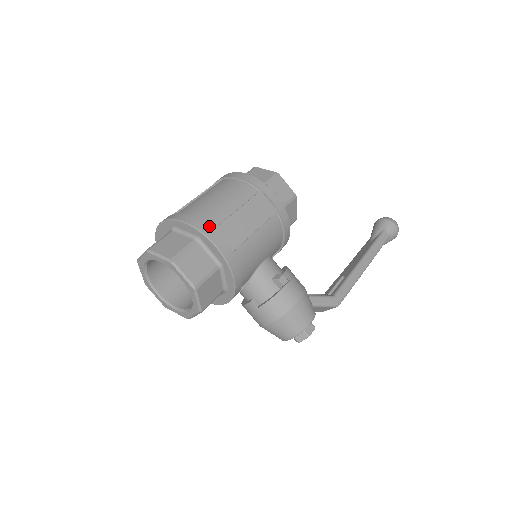
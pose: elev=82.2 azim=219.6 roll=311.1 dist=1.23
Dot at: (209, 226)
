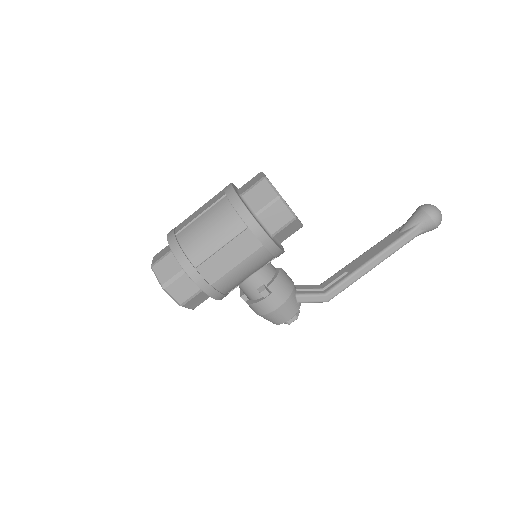
Dot at: (192, 265)
